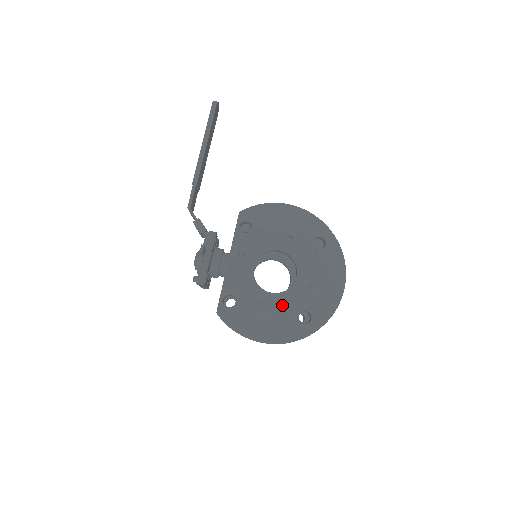
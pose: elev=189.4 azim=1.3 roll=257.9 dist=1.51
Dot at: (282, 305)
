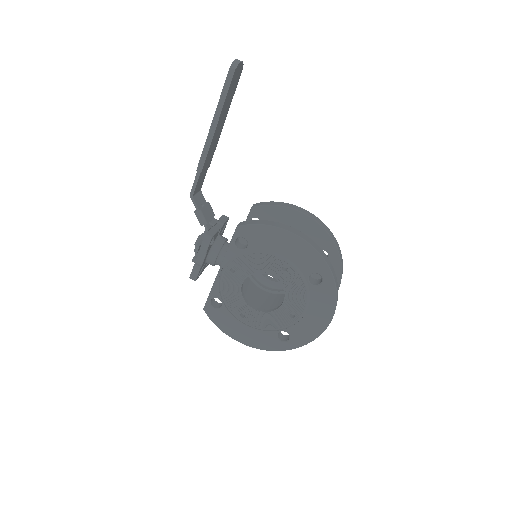
Dot at: (263, 322)
